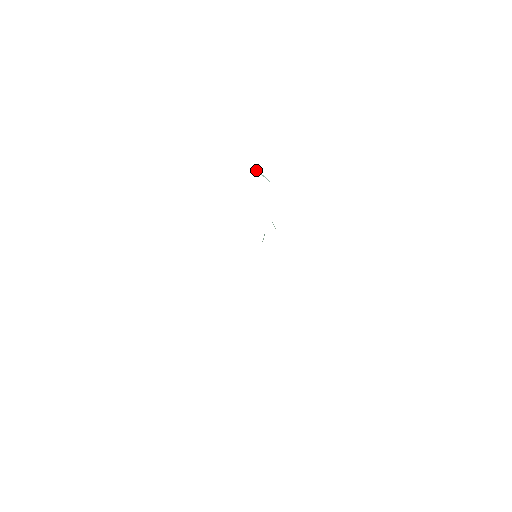
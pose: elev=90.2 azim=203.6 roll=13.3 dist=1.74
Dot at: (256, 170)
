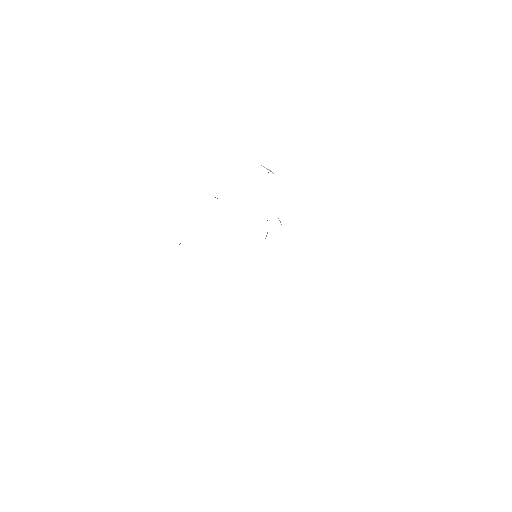
Dot at: occluded
